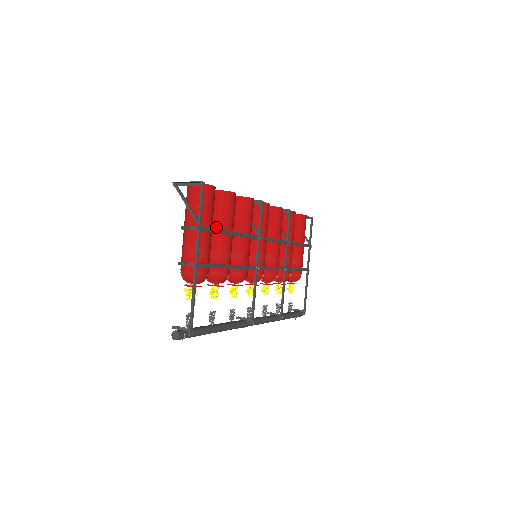
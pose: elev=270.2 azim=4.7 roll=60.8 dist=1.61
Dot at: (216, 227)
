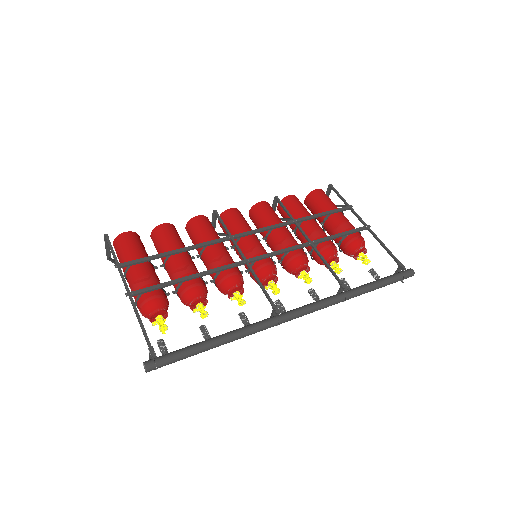
Dot at: (163, 259)
